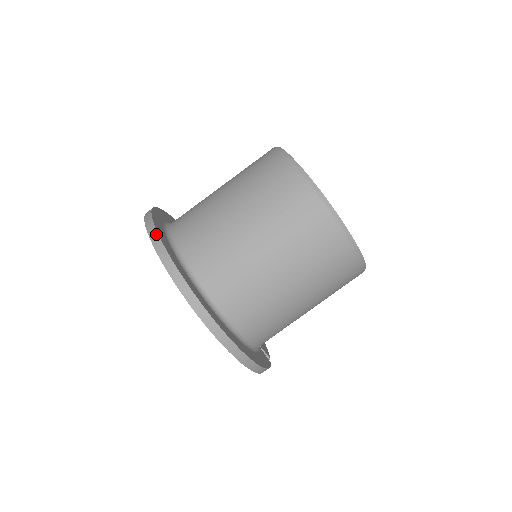
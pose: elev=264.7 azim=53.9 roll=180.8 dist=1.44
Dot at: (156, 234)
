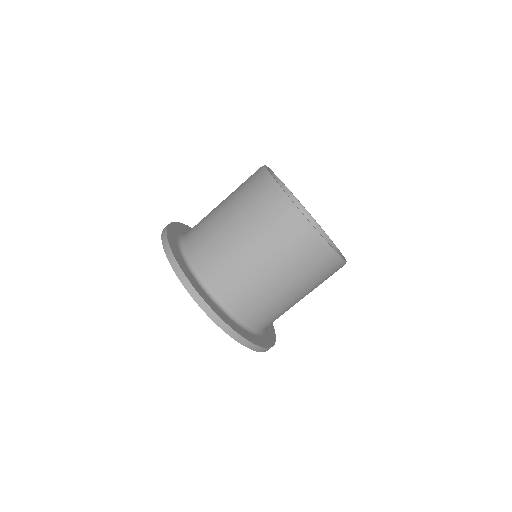
Dot at: (193, 289)
